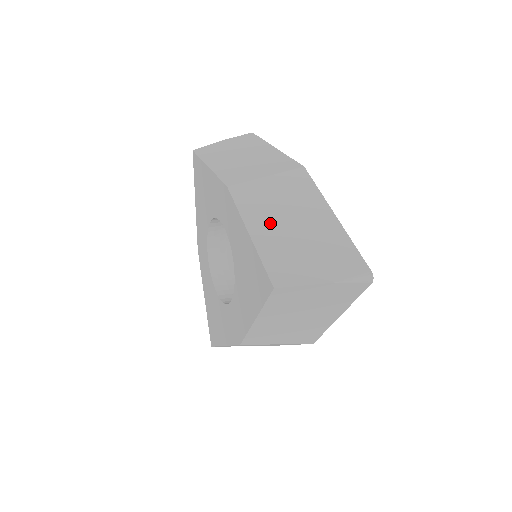
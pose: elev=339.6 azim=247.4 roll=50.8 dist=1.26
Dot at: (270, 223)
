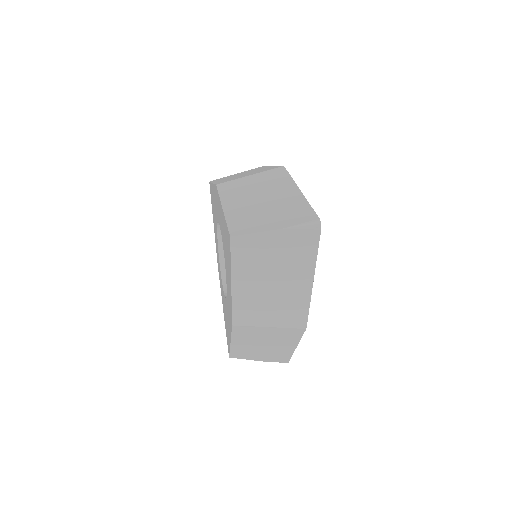
Dot at: (242, 200)
